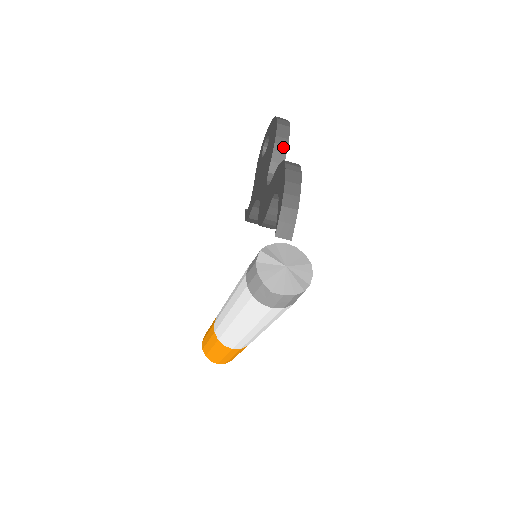
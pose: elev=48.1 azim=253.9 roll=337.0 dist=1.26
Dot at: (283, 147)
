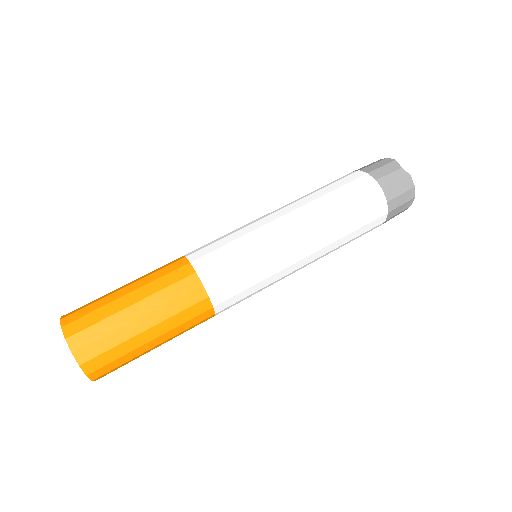
Dot at: occluded
